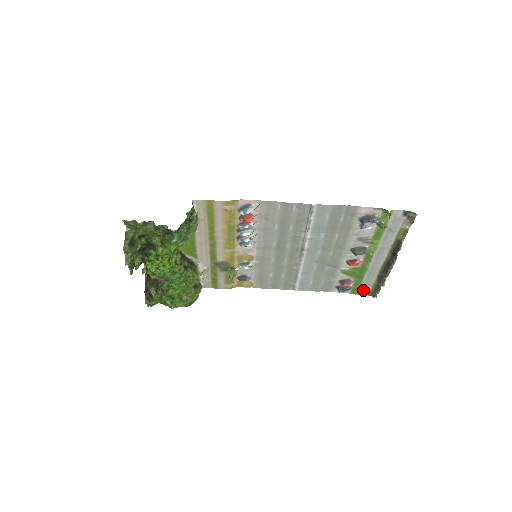
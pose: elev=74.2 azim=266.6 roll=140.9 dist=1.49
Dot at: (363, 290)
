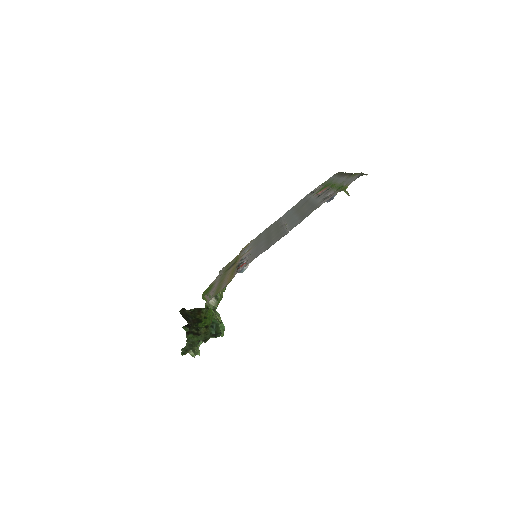
Dot at: (330, 178)
